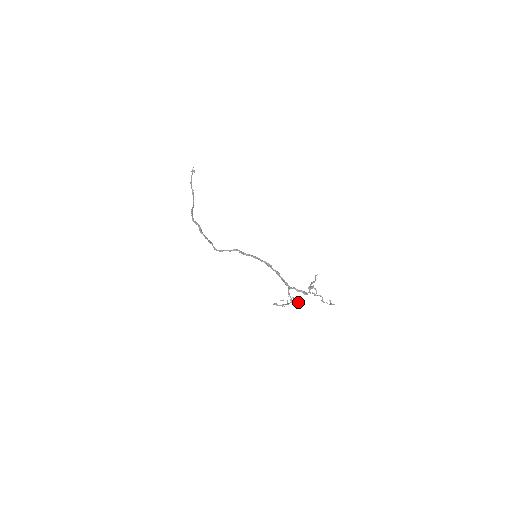
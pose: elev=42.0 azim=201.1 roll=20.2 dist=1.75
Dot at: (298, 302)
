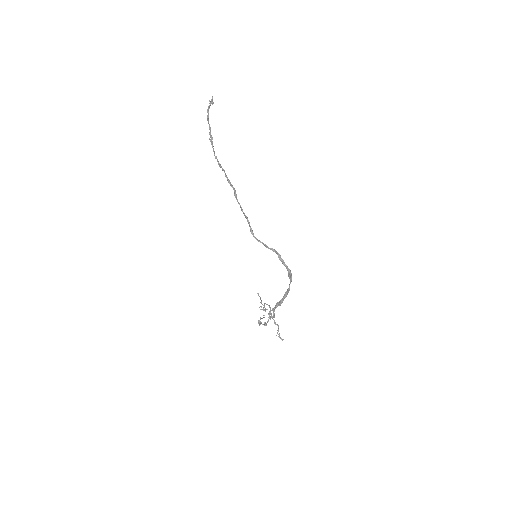
Dot at: occluded
